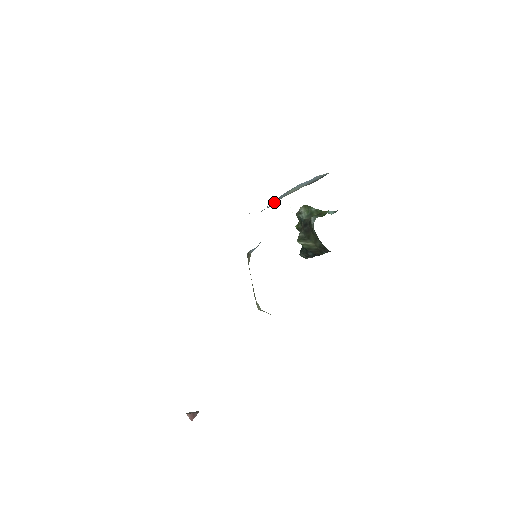
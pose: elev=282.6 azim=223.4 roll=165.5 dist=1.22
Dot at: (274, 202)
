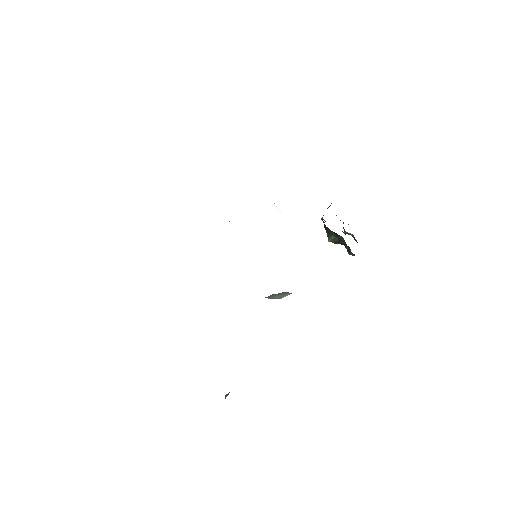
Dot at: occluded
